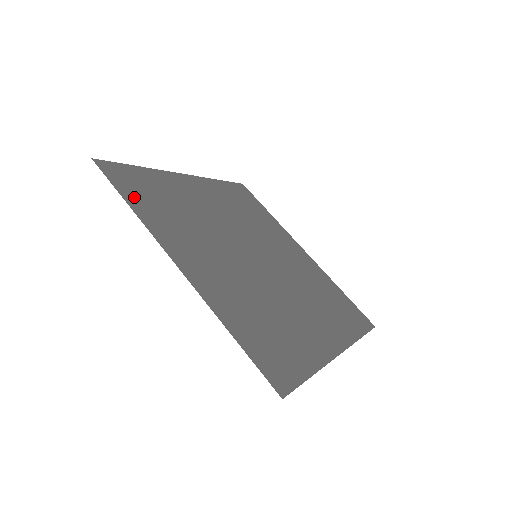
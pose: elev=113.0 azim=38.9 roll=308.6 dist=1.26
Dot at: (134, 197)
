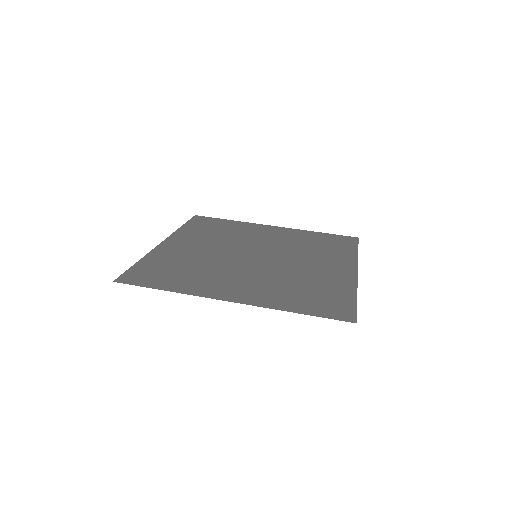
Dot at: (161, 283)
